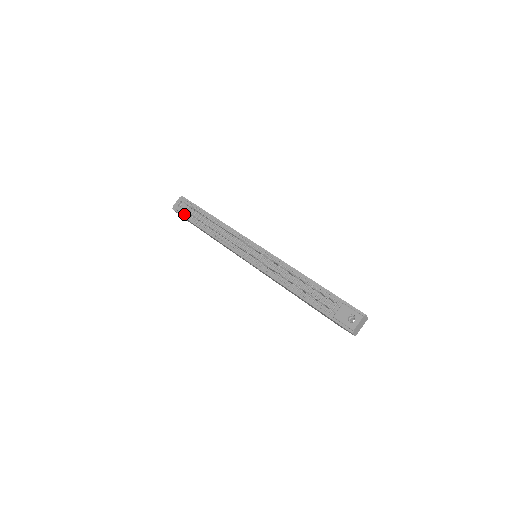
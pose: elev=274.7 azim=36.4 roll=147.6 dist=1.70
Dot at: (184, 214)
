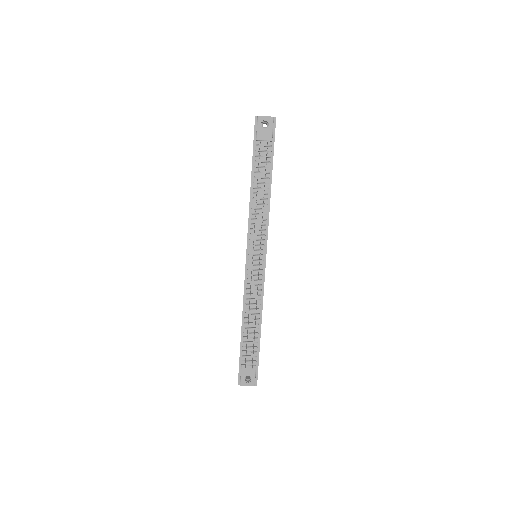
Dot at: (257, 140)
